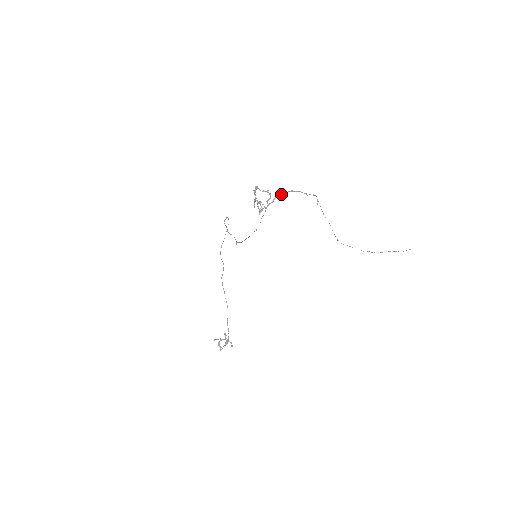
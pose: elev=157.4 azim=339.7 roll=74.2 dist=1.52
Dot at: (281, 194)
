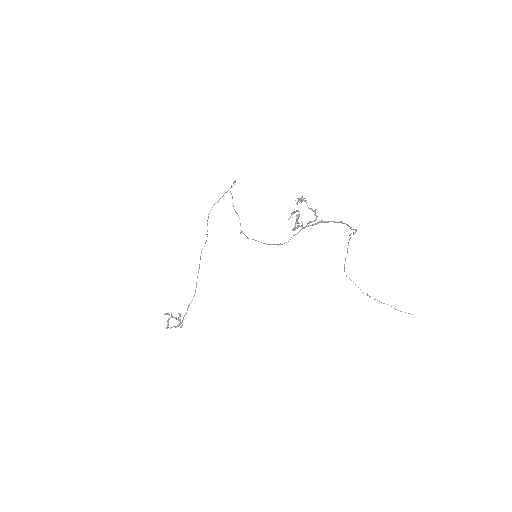
Dot at: (328, 221)
